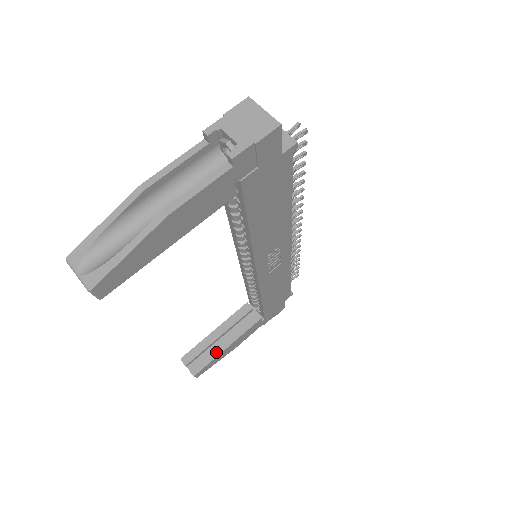
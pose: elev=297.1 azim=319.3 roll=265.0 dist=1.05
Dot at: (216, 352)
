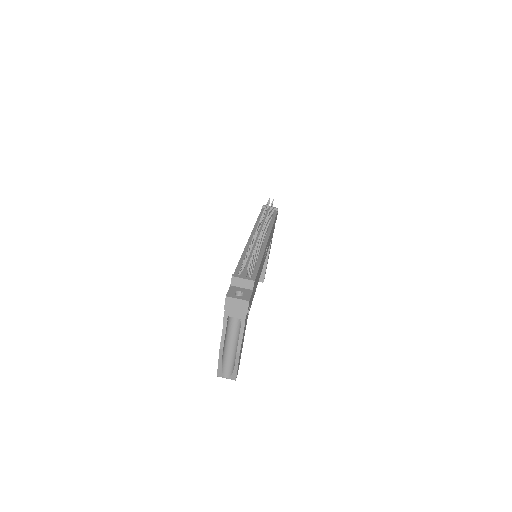
Dot at: (264, 266)
